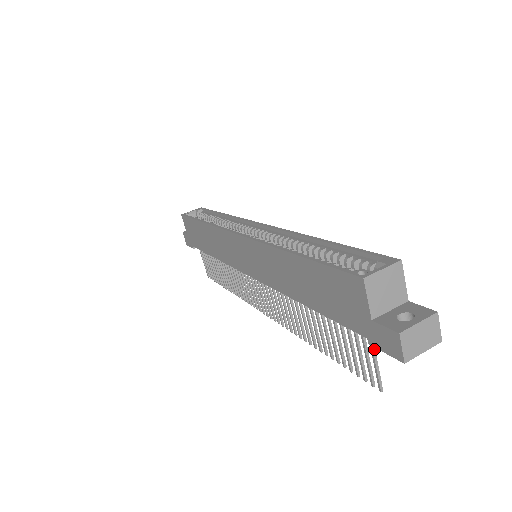
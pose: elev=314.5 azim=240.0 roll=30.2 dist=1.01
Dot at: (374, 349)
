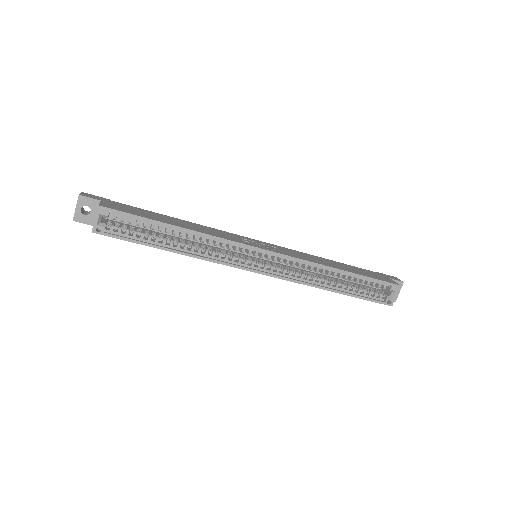
Dot at: occluded
